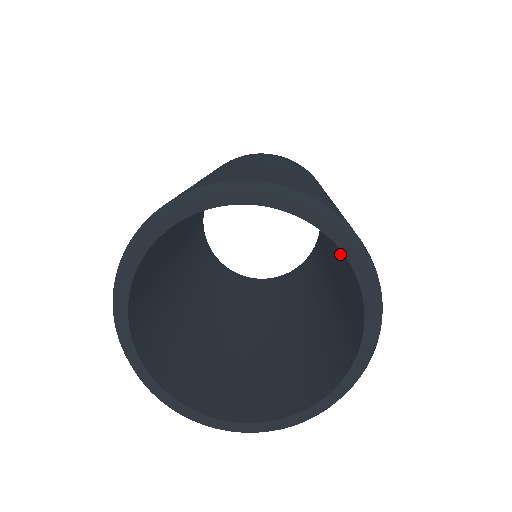
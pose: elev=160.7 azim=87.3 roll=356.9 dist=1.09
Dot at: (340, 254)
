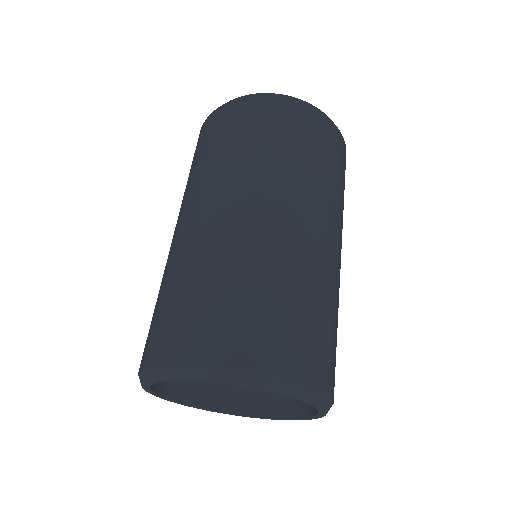
Dot at: occluded
